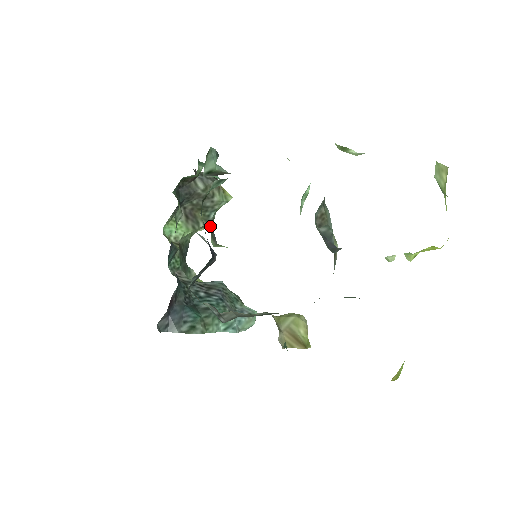
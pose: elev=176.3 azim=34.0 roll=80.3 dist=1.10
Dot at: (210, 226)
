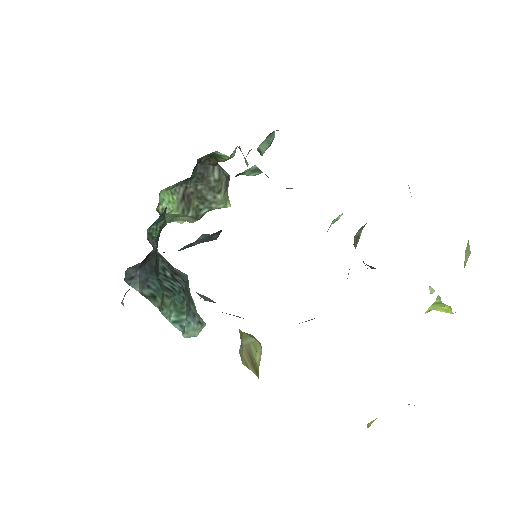
Dot at: (193, 222)
